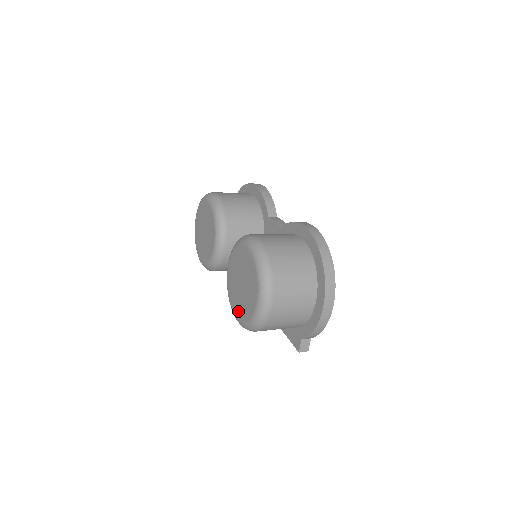
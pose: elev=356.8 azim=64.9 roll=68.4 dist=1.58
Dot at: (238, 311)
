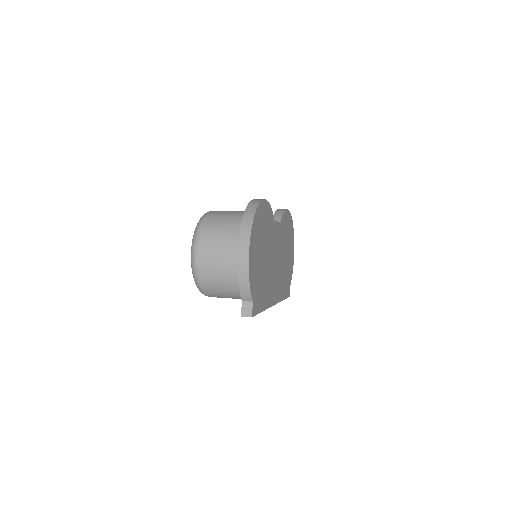
Dot at: occluded
